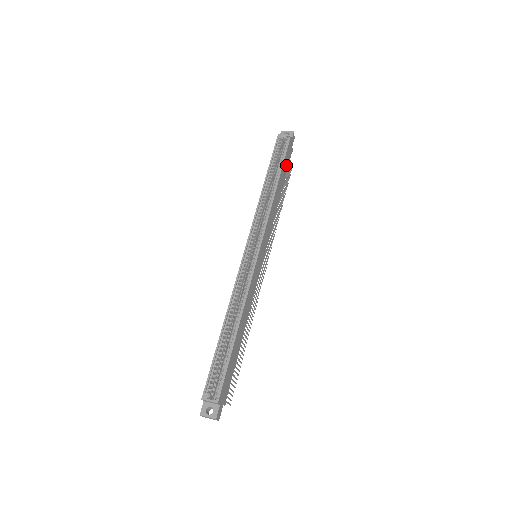
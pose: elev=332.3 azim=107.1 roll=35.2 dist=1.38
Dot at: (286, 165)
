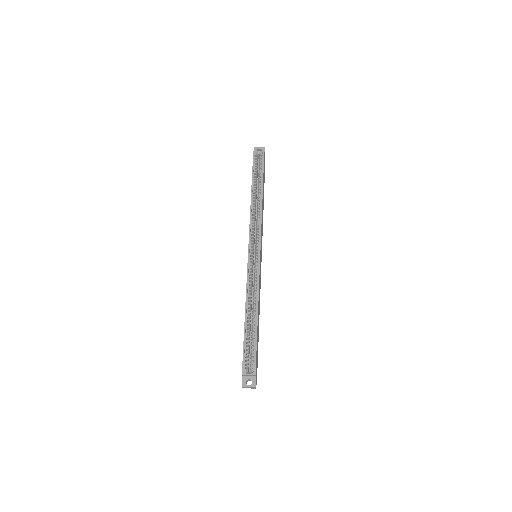
Dot at: (264, 177)
